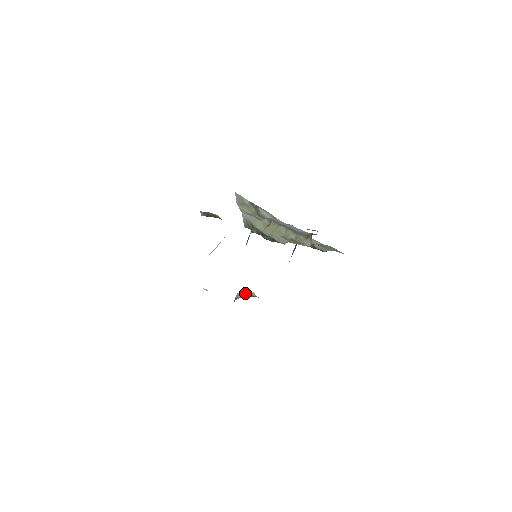
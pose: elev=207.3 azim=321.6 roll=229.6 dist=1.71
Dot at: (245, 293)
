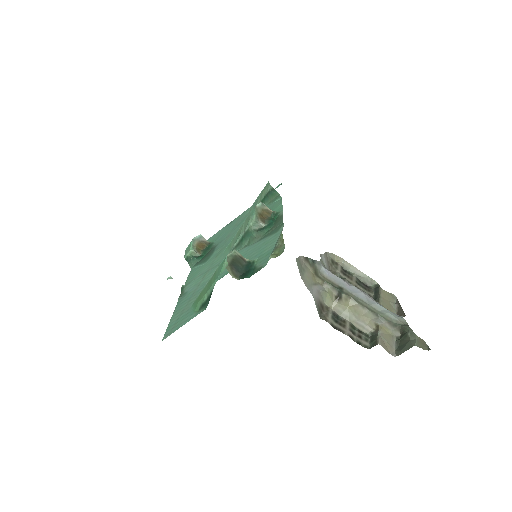
Dot at: (195, 243)
